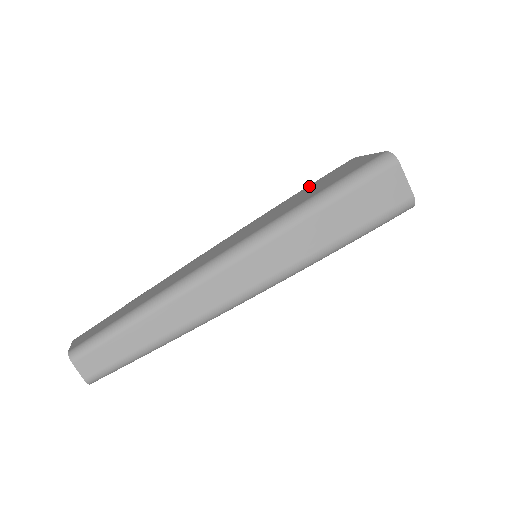
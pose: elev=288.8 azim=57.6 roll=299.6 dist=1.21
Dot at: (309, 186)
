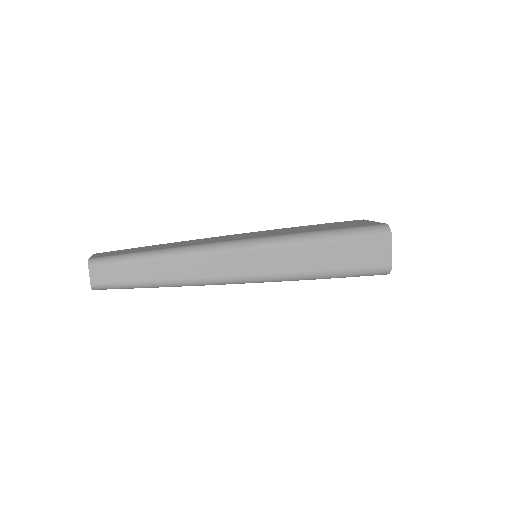
Dot at: (319, 224)
